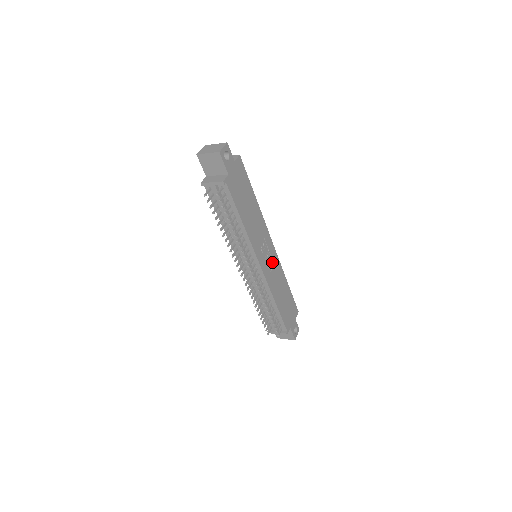
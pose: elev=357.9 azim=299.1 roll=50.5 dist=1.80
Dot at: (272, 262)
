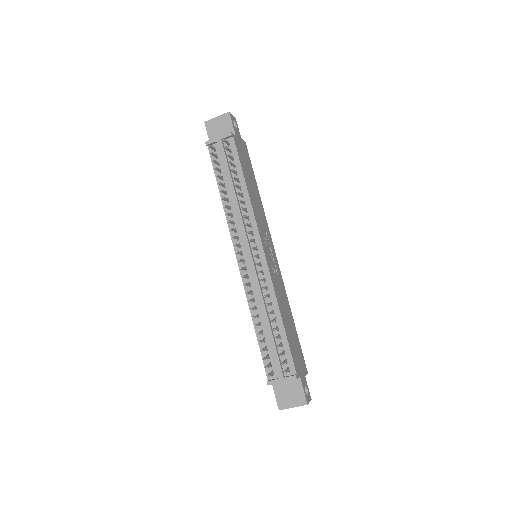
Dot at: (275, 268)
